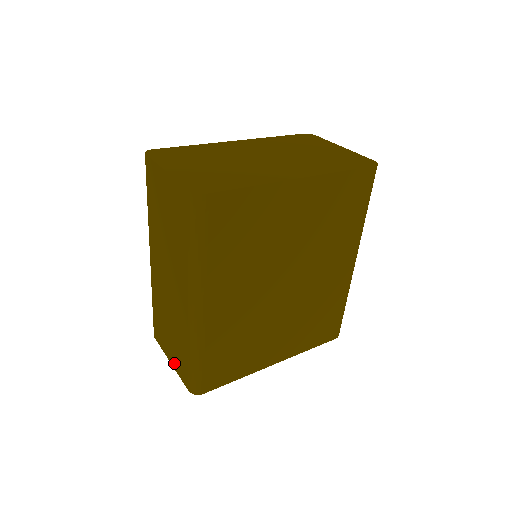
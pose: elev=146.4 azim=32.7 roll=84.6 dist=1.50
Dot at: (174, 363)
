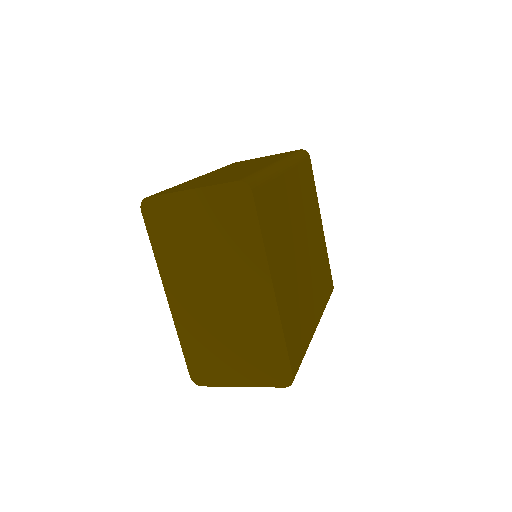
Dot at: (205, 185)
